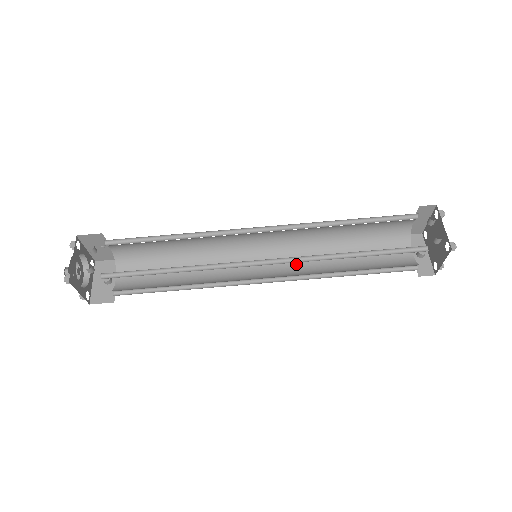
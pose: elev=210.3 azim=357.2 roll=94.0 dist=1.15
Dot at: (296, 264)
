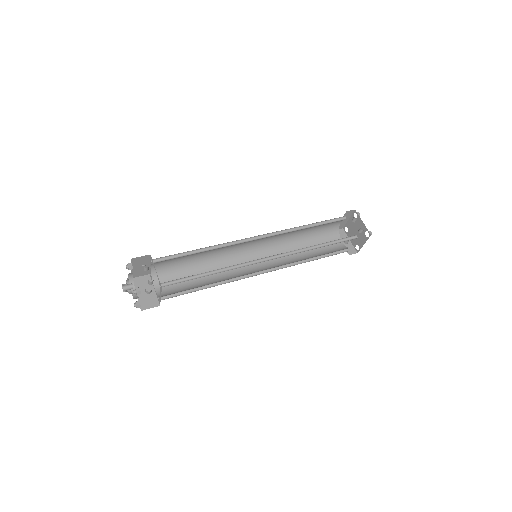
Dot at: (277, 258)
